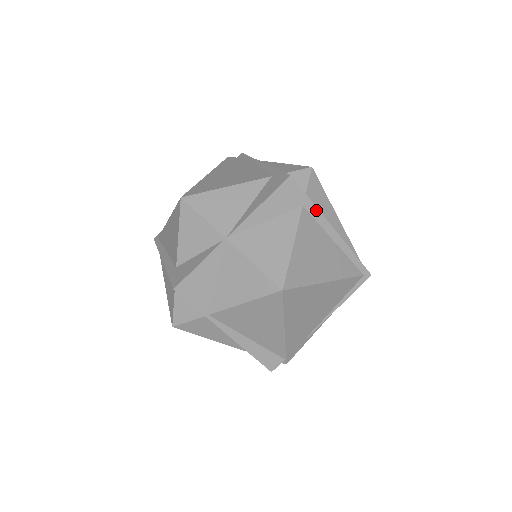
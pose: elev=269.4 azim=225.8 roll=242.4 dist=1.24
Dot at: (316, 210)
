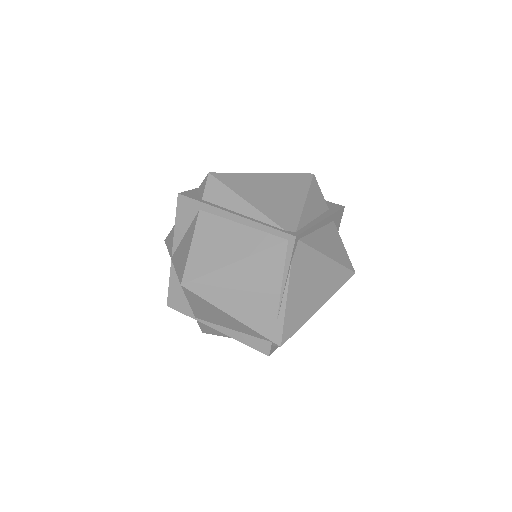
Dot at: (210, 207)
